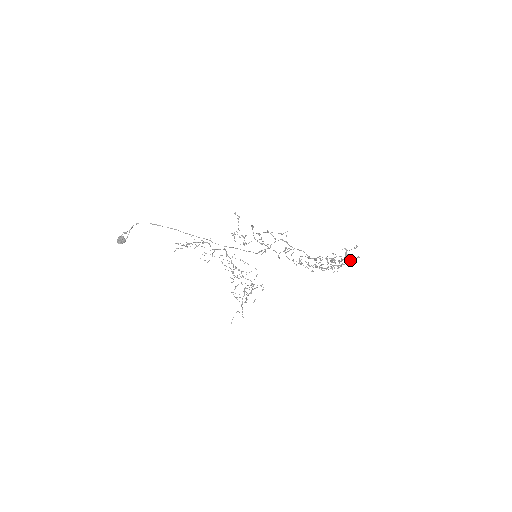
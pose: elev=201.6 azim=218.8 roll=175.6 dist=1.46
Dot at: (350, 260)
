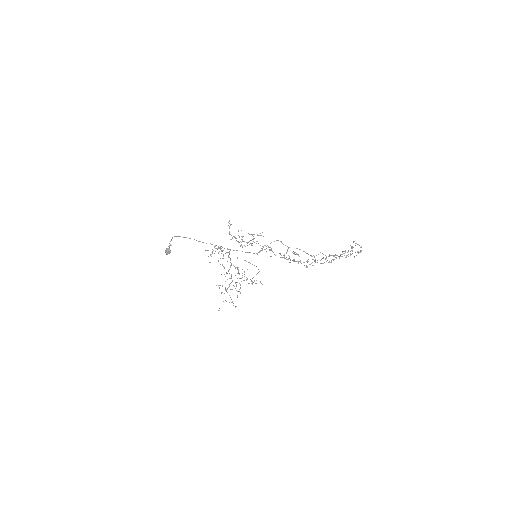
Dot at: occluded
